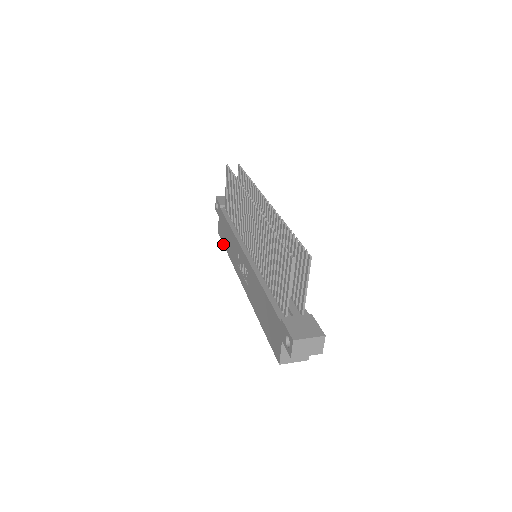
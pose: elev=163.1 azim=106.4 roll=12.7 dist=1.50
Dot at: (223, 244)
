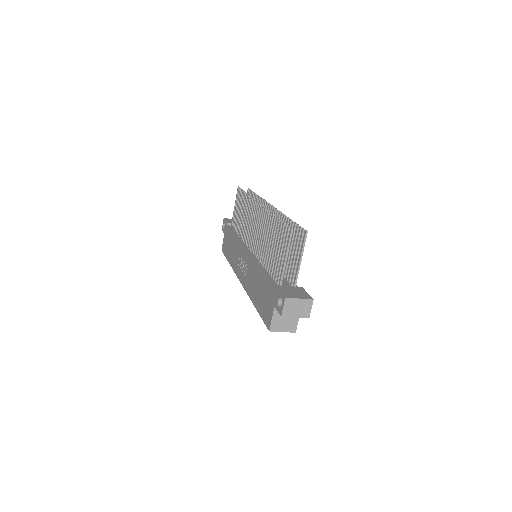
Dot at: occluded
